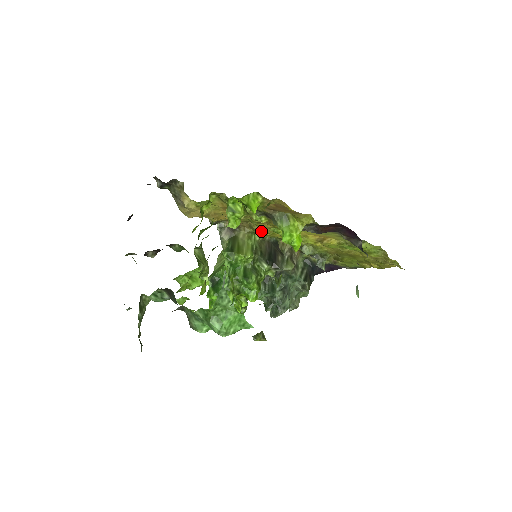
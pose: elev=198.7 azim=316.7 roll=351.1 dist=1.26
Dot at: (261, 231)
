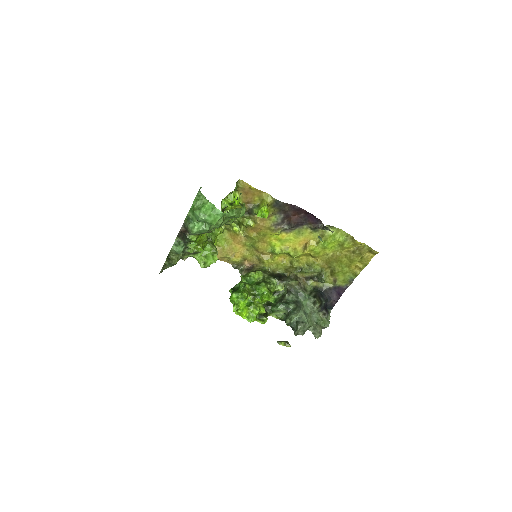
Dot at: (266, 259)
